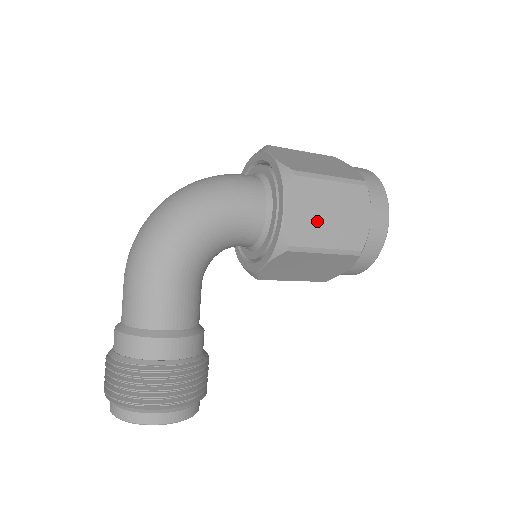
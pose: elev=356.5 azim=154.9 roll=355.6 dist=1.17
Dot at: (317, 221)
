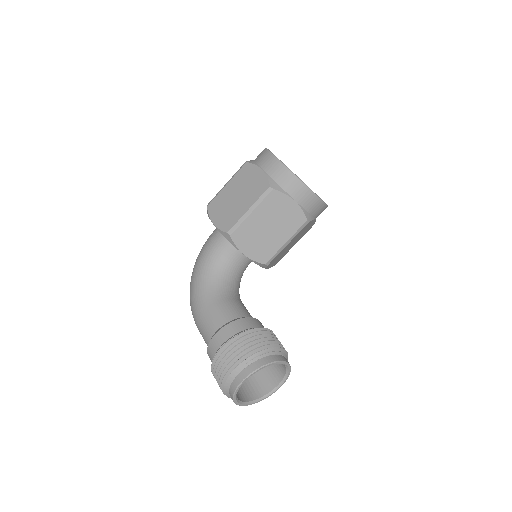
Dot at: (233, 207)
